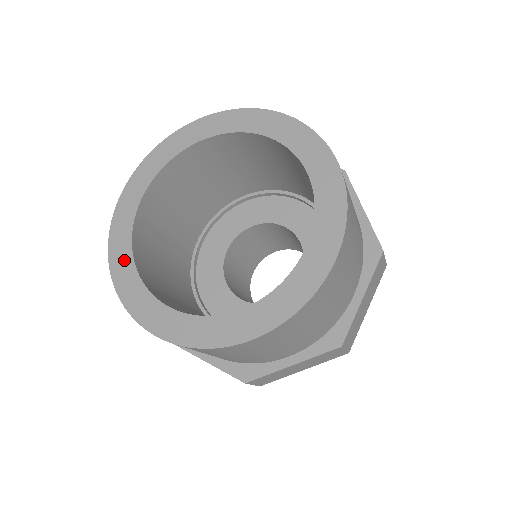
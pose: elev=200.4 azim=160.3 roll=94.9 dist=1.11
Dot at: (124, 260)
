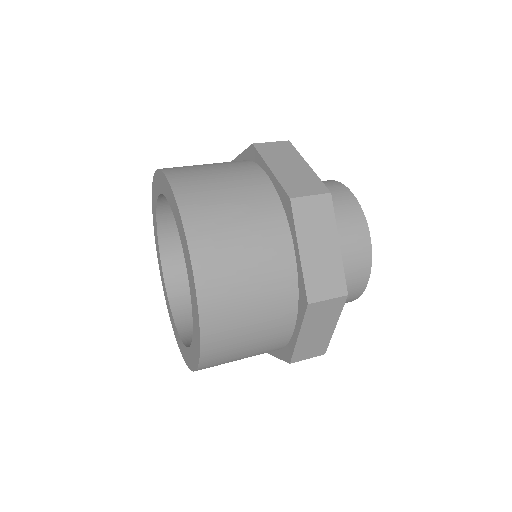
Dot at: (161, 270)
